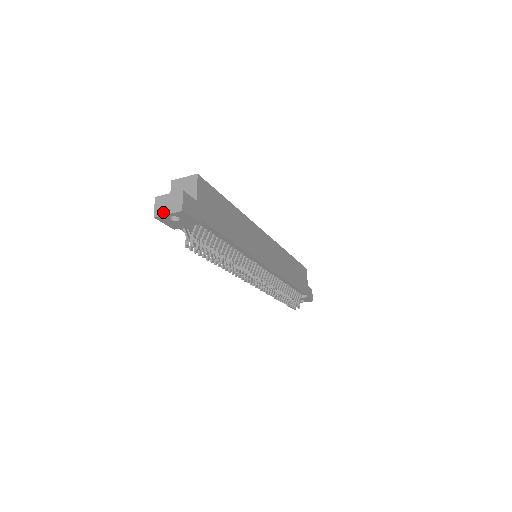
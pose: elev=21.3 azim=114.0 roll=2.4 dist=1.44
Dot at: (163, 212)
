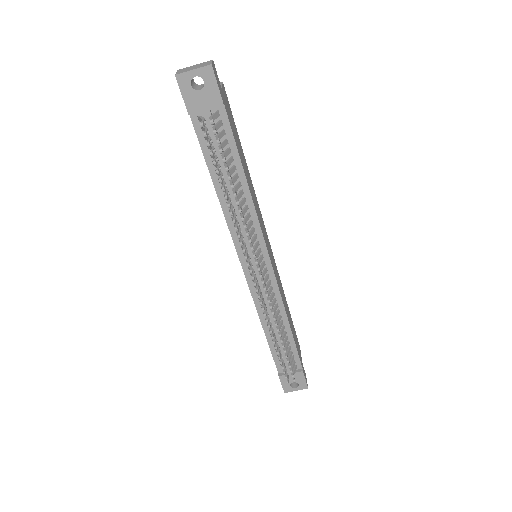
Dot at: (187, 70)
